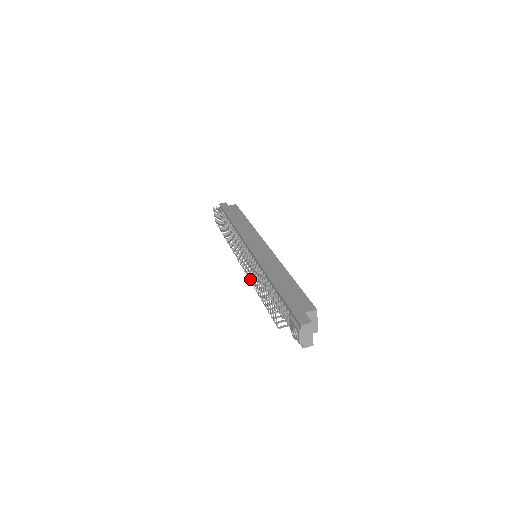
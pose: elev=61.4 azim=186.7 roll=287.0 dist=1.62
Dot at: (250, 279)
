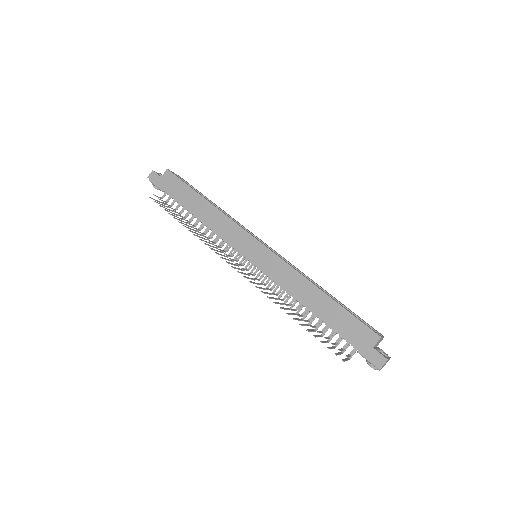
Dot at: occluded
